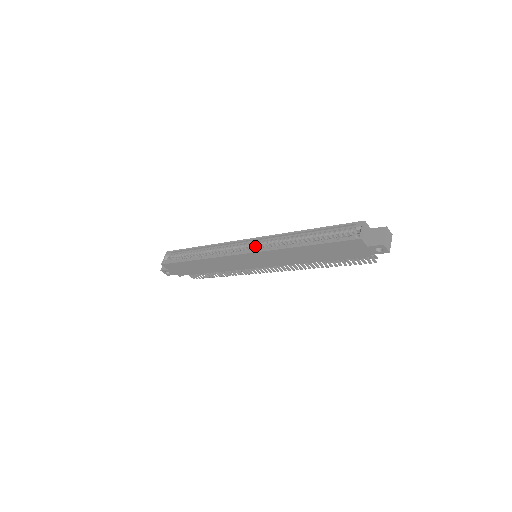
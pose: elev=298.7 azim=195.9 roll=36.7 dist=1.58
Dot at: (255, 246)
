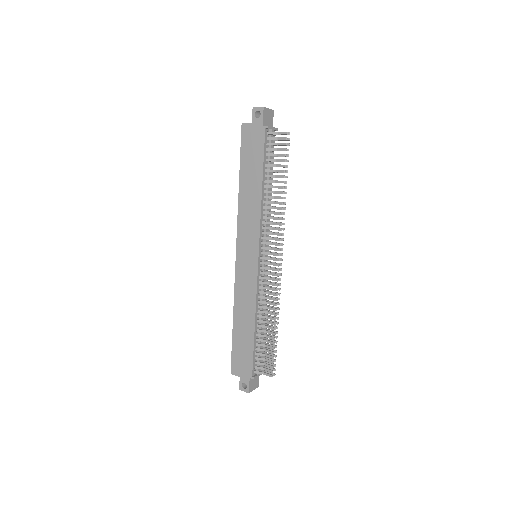
Dot at: occluded
